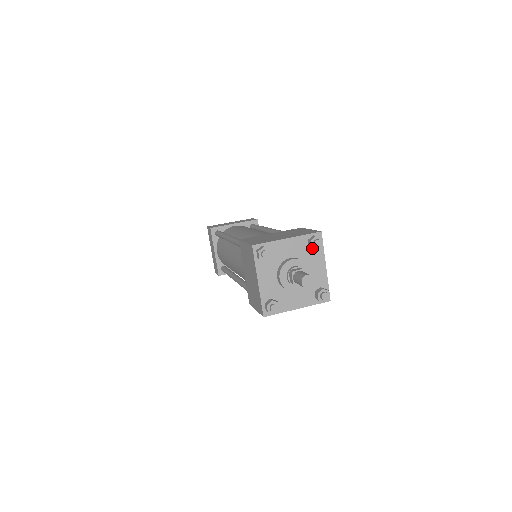
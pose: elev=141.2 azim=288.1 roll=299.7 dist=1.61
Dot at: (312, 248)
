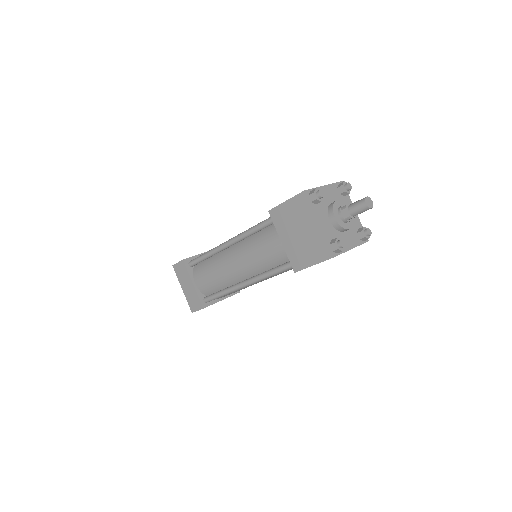
Dot at: (345, 191)
